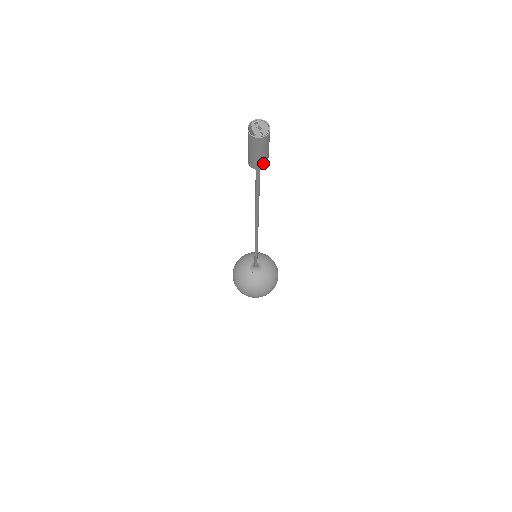
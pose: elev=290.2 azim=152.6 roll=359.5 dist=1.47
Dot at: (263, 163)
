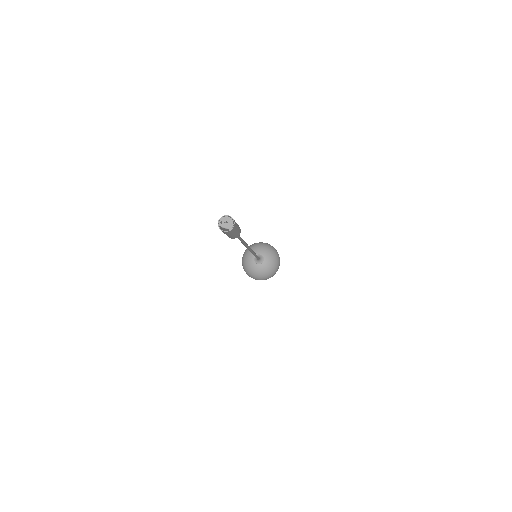
Dot at: (239, 231)
